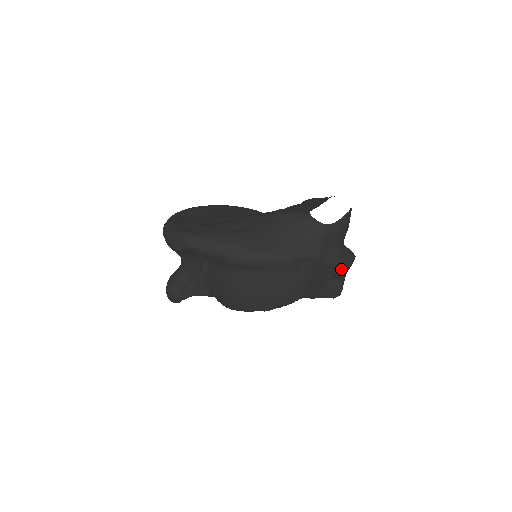
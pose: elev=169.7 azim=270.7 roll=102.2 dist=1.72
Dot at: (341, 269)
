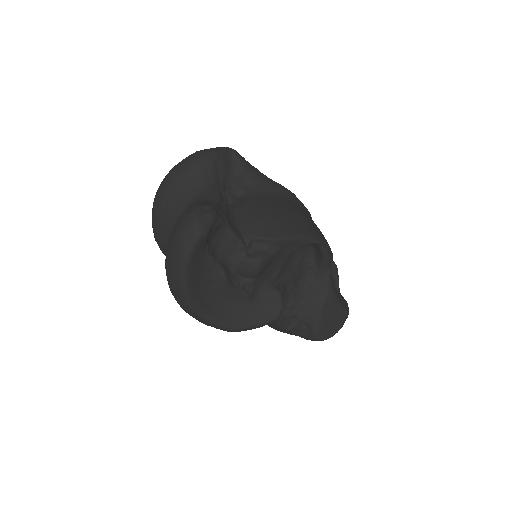
Dot at: (336, 266)
